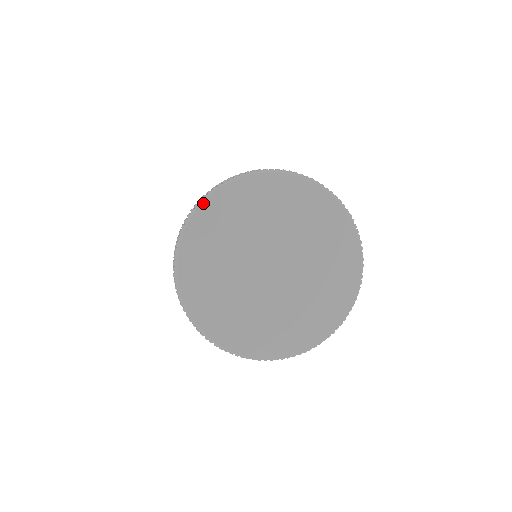
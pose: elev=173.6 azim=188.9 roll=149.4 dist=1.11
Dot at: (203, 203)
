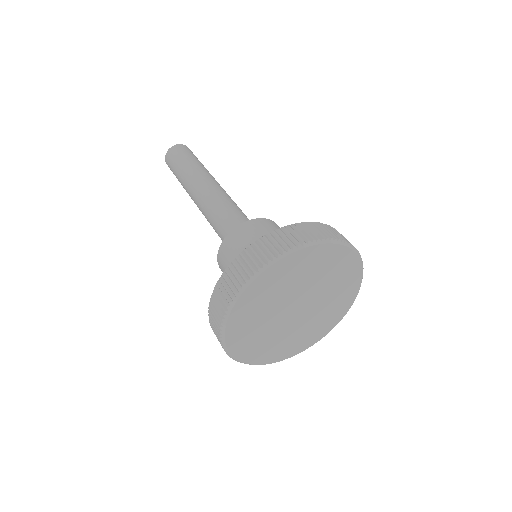
Dot at: (227, 322)
